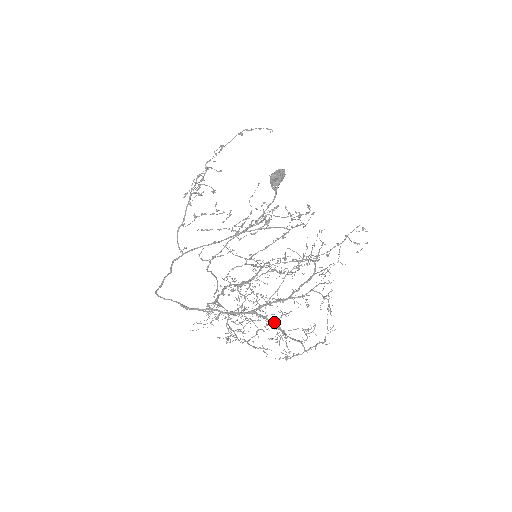
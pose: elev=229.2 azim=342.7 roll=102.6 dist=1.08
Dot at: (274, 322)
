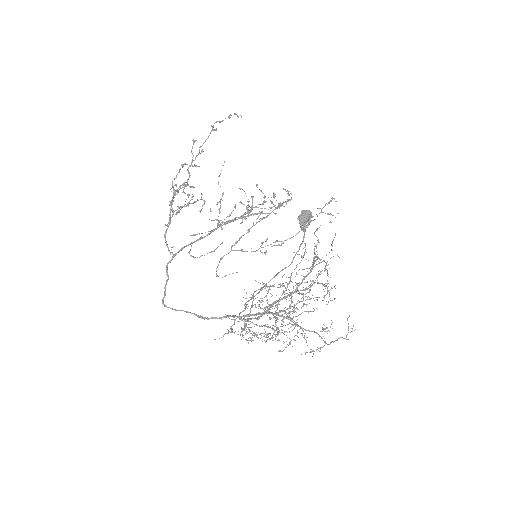
Dot at: (288, 318)
